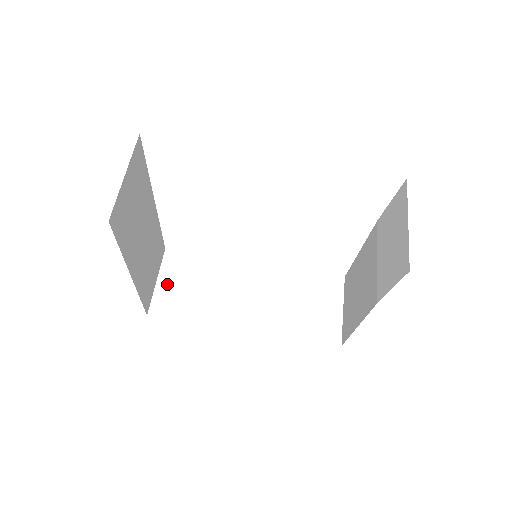
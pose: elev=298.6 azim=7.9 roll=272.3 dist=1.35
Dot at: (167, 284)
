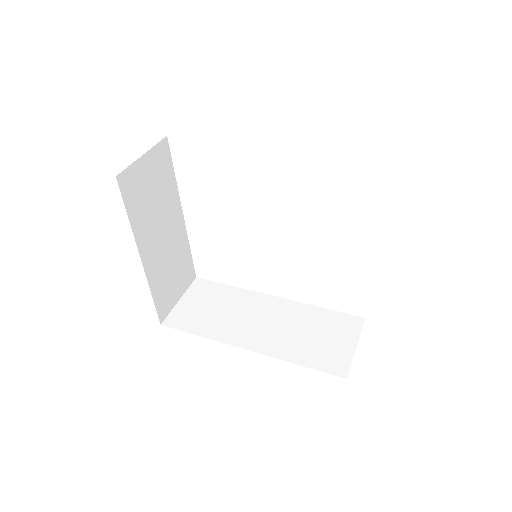
Dot at: (188, 303)
